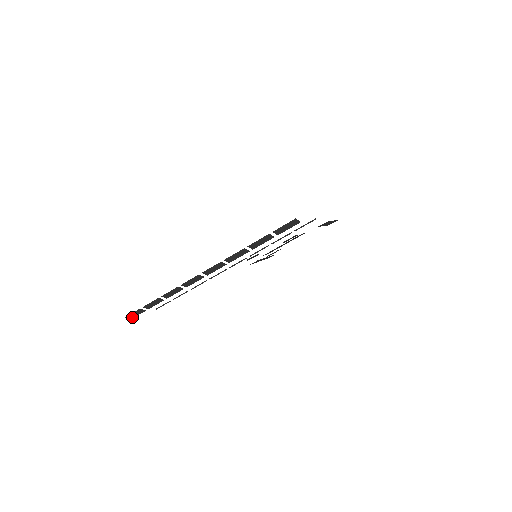
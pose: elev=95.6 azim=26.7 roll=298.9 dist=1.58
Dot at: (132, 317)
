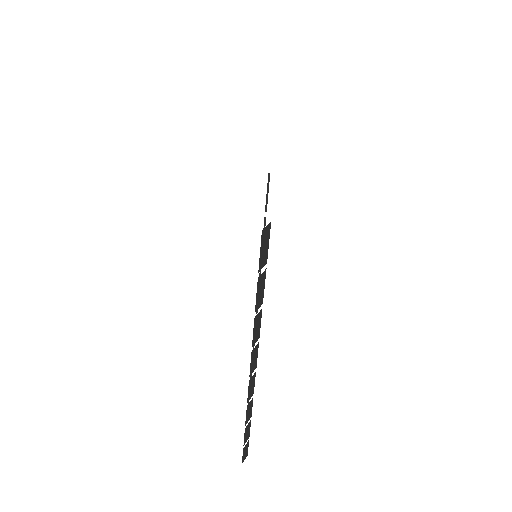
Dot at: (246, 454)
